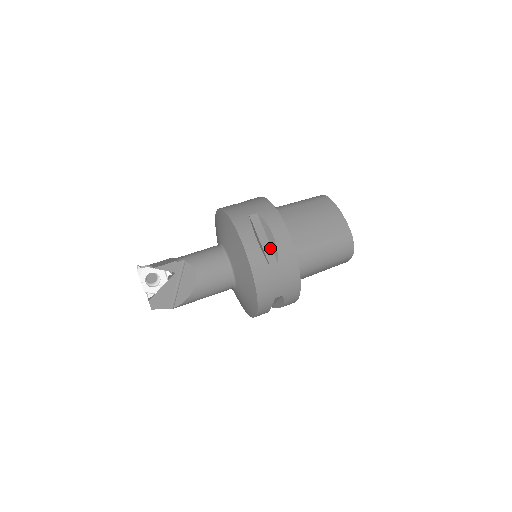
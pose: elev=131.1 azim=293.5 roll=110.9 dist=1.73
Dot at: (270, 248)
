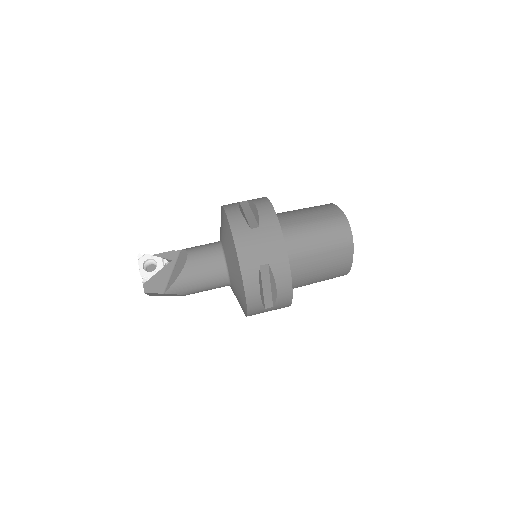
Dot at: (254, 218)
